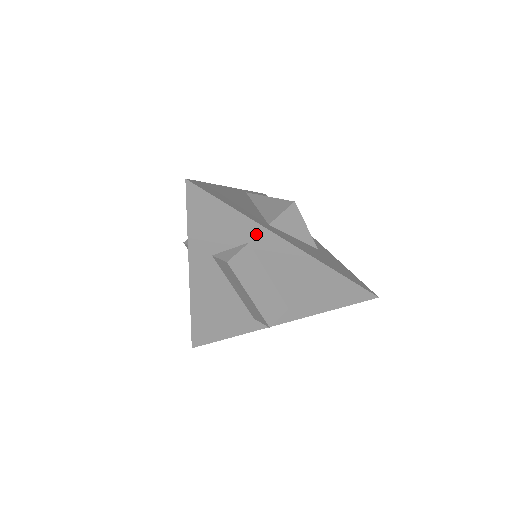
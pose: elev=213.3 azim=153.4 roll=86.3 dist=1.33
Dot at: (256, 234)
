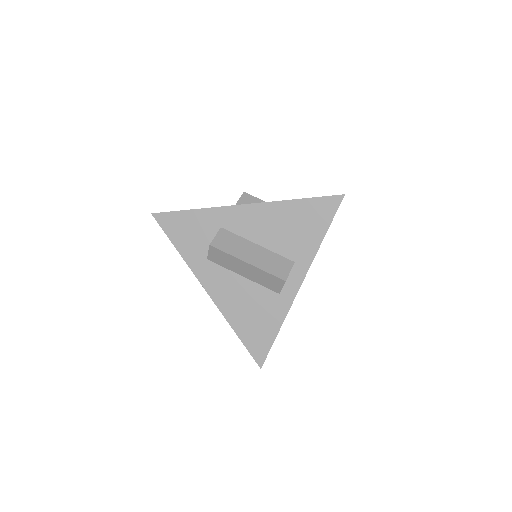
Dot at: (220, 217)
